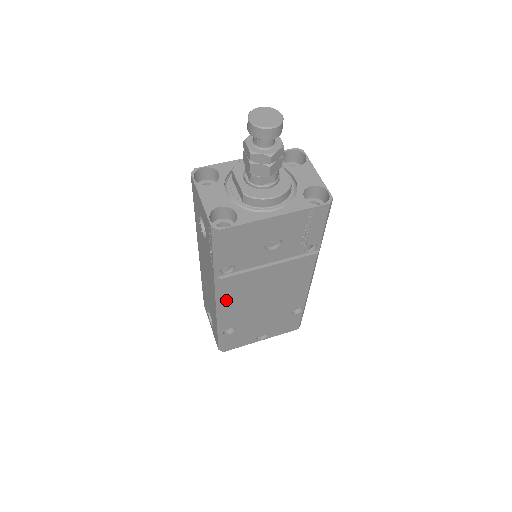
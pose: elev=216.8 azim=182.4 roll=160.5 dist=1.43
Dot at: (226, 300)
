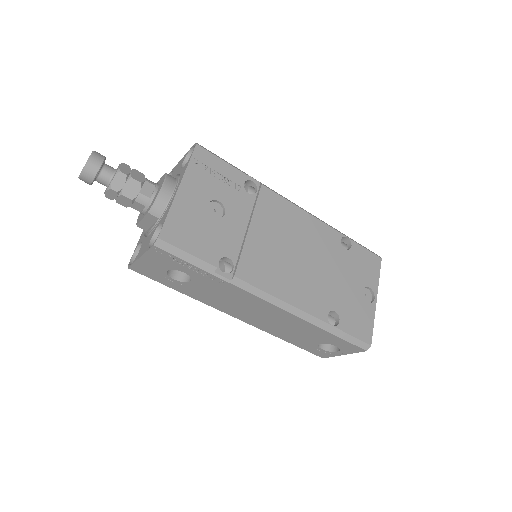
Dot at: (274, 291)
